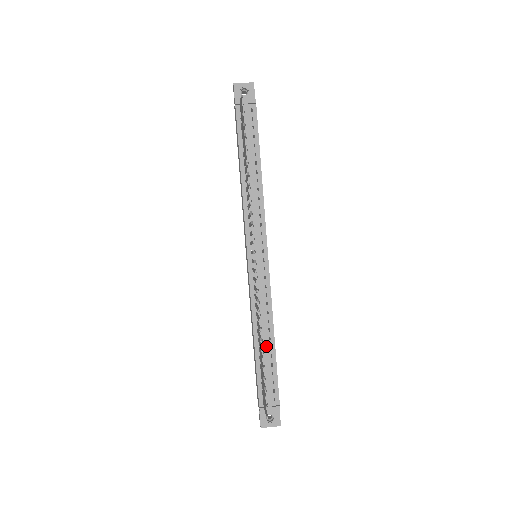
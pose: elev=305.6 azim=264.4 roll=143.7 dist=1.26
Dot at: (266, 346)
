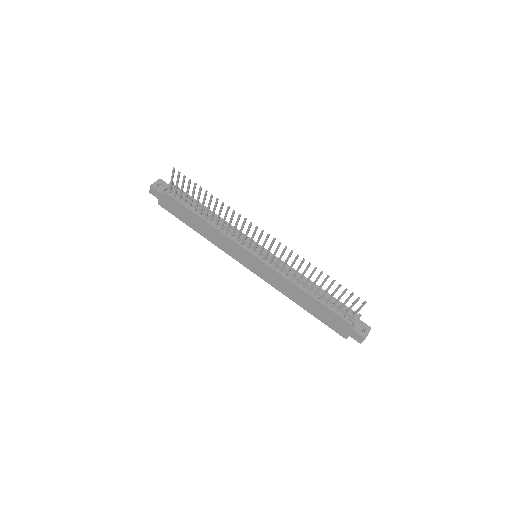
Dot at: (316, 290)
